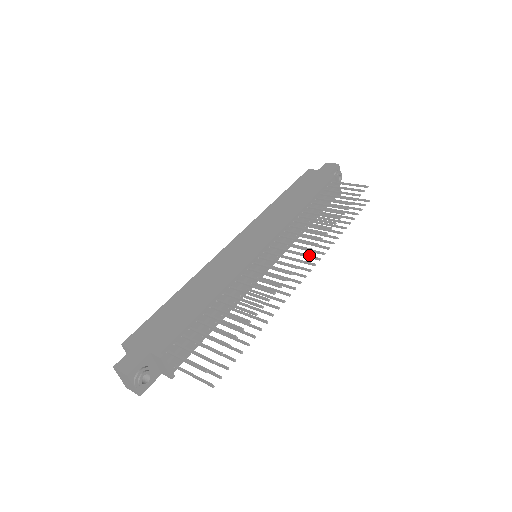
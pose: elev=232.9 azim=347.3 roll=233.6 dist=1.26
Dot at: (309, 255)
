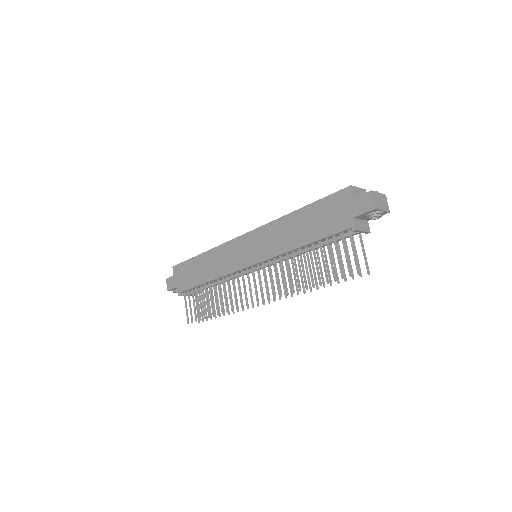
Dot at: (284, 287)
